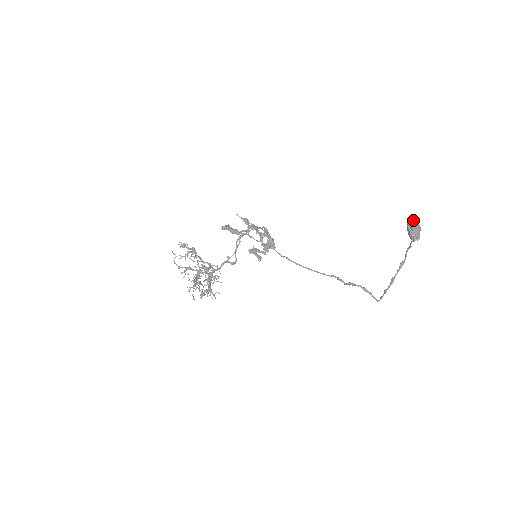
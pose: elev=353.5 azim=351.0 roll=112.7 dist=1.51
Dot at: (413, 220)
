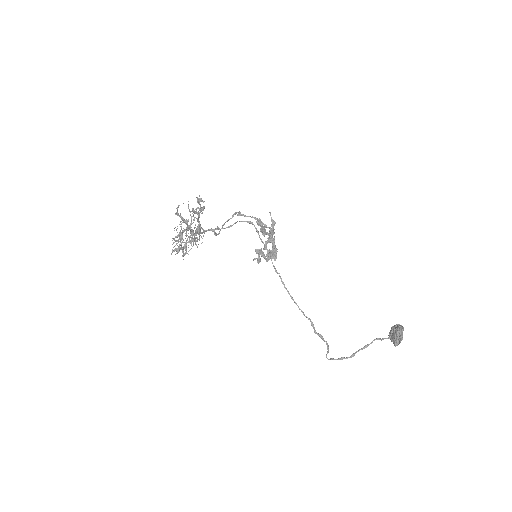
Dot at: occluded
